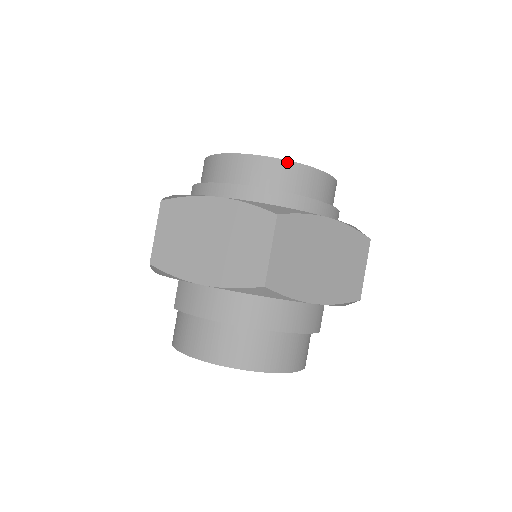
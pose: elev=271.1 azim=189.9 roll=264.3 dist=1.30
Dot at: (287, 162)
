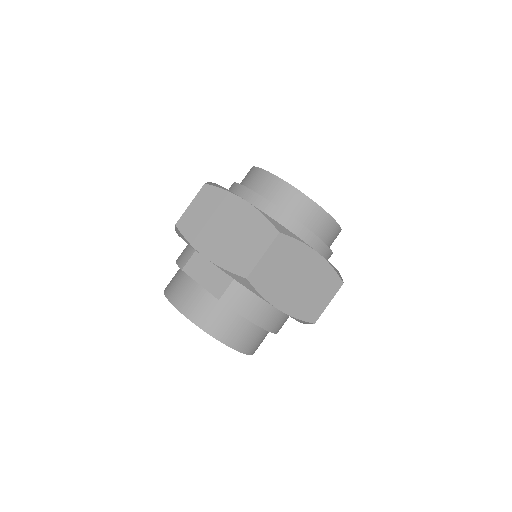
Dot at: (340, 229)
